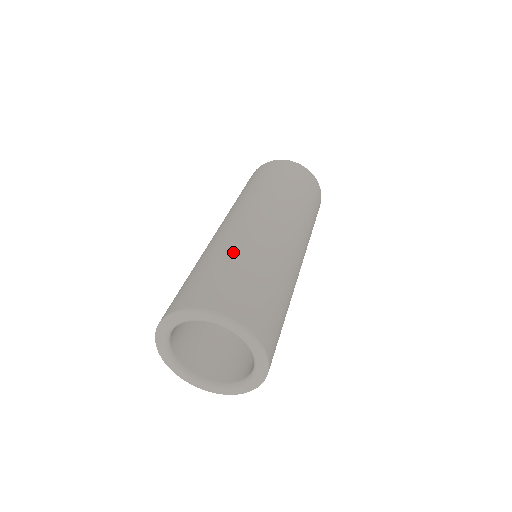
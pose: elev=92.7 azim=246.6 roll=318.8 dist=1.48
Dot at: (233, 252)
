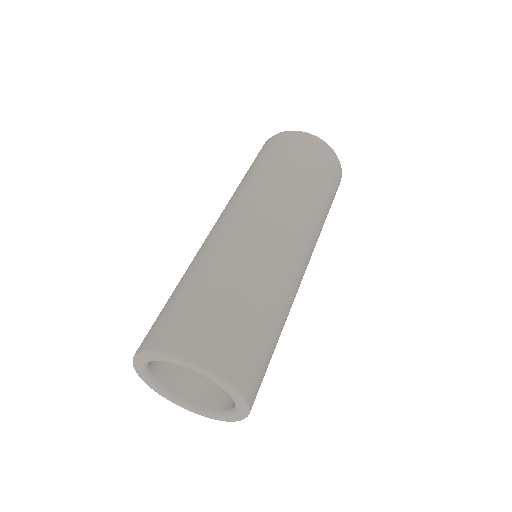
Dot at: (228, 275)
